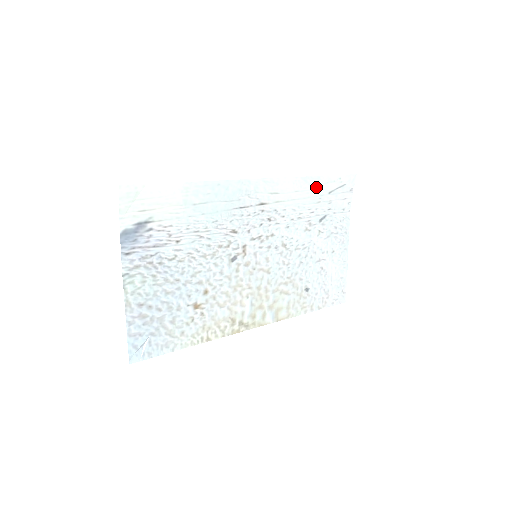
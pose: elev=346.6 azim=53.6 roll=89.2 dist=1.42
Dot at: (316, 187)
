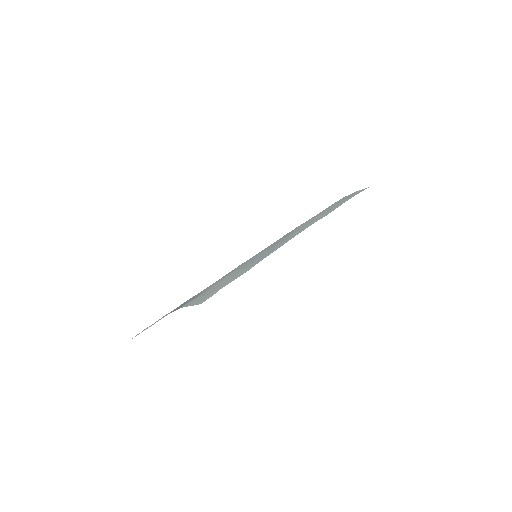
Dot at: occluded
